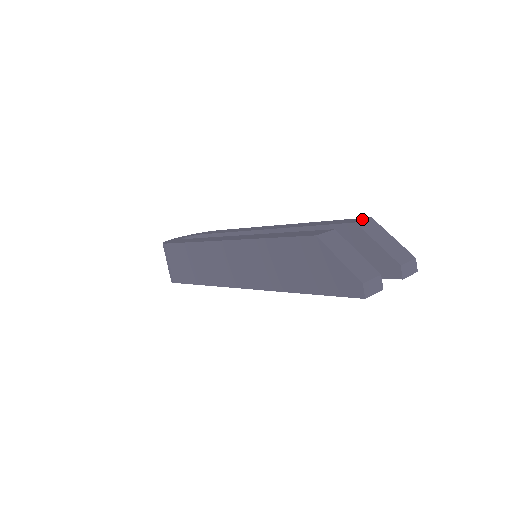
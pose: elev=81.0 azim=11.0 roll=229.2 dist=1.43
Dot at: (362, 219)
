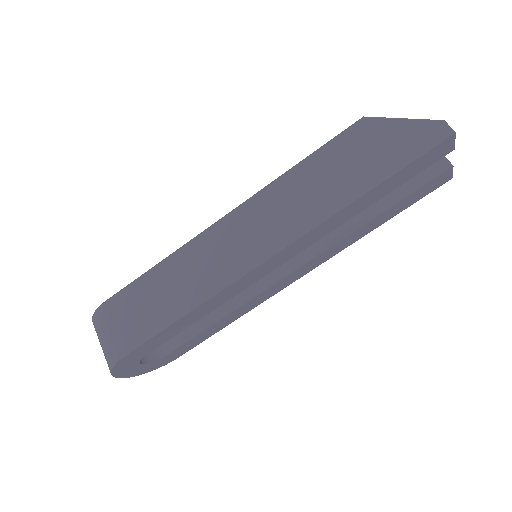
Dot at: occluded
